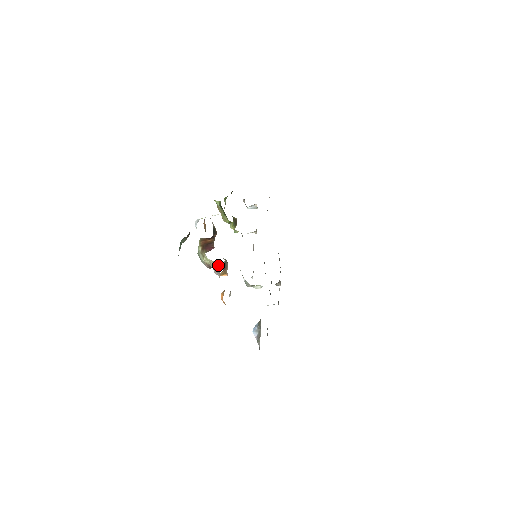
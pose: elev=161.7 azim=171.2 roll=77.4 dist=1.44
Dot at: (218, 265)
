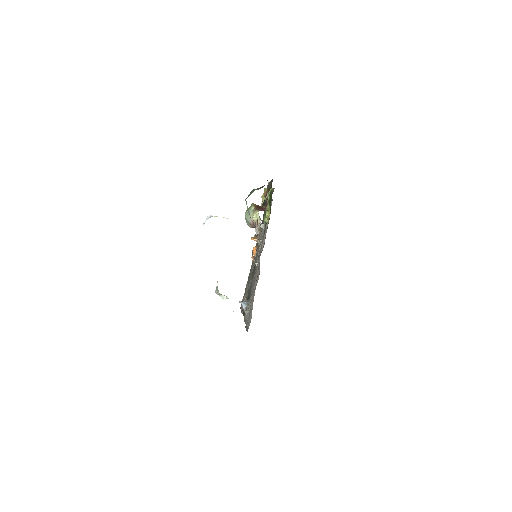
Dot at: occluded
